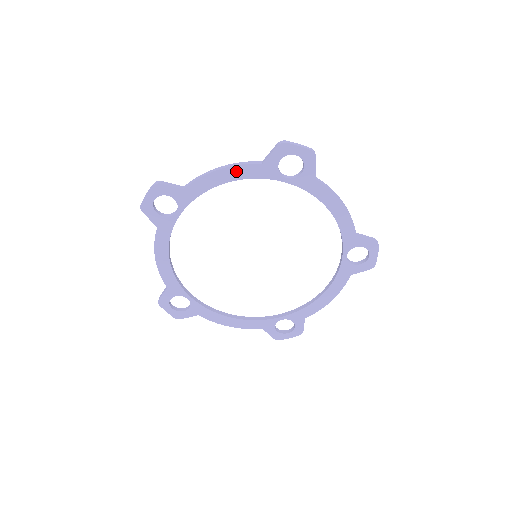
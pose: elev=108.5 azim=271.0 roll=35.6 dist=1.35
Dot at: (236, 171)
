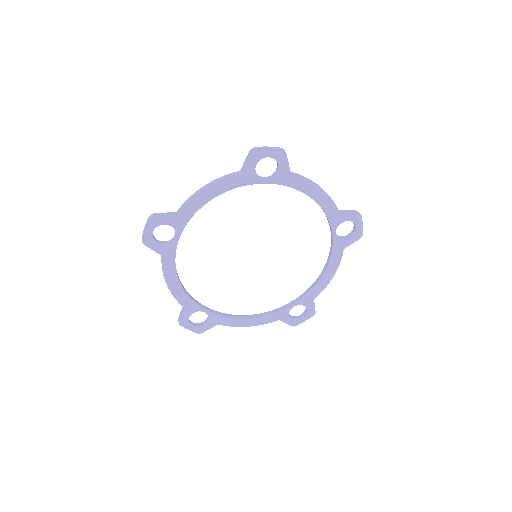
Dot at: (219, 186)
